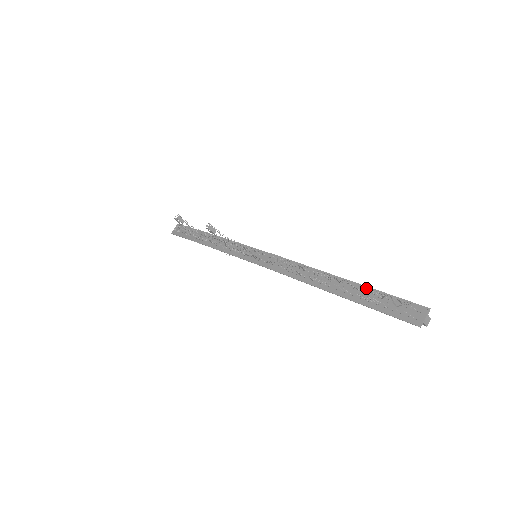
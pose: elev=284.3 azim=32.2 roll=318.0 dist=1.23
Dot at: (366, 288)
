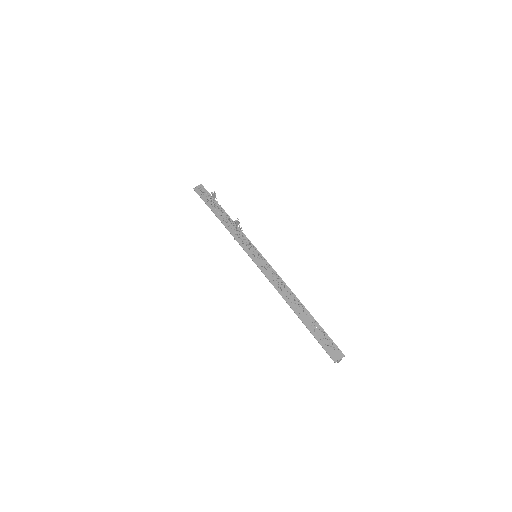
Dot at: (317, 323)
